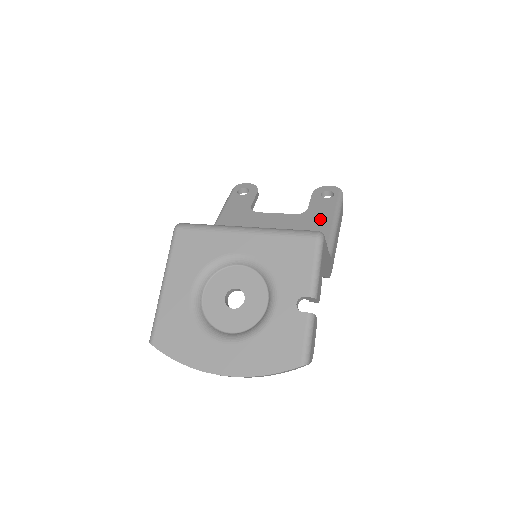
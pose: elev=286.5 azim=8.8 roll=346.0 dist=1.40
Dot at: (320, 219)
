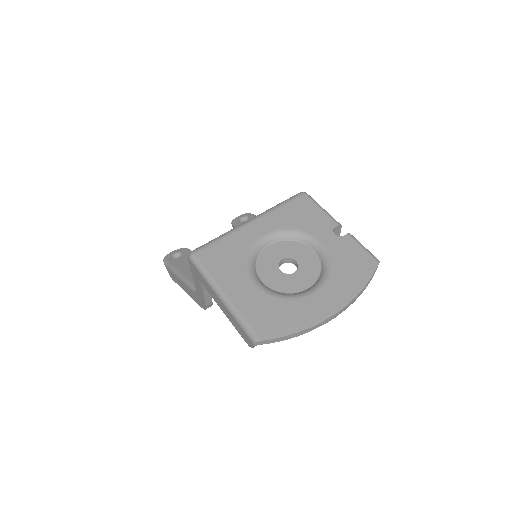
Dot at: occluded
